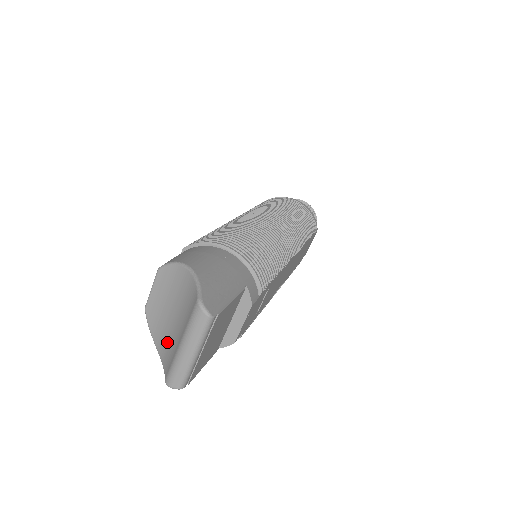
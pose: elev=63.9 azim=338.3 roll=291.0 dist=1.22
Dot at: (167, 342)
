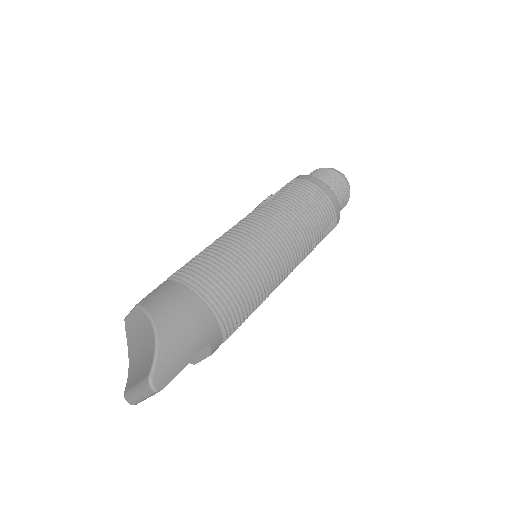
Dot at: (133, 361)
